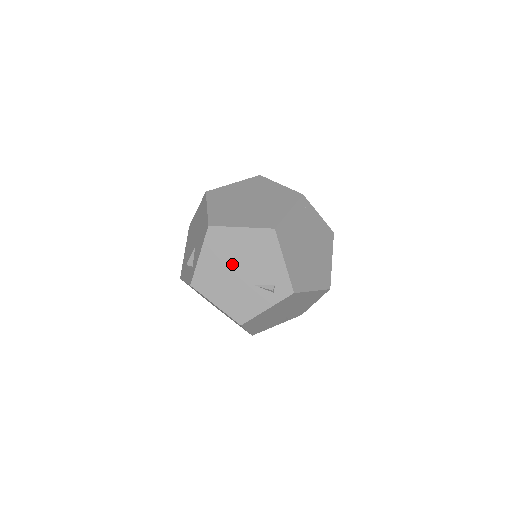
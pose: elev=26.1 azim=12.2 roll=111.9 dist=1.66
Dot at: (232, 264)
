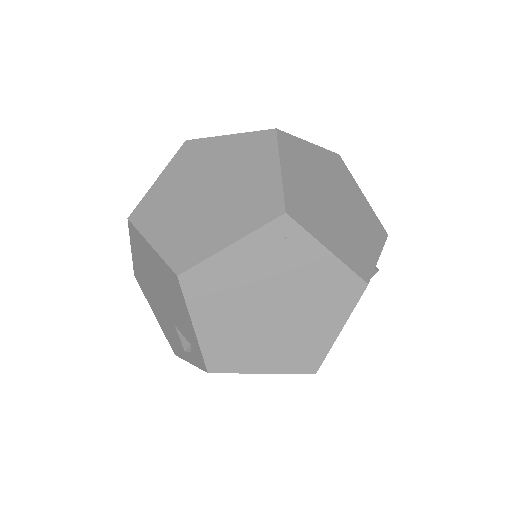
Dot at: (154, 283)
